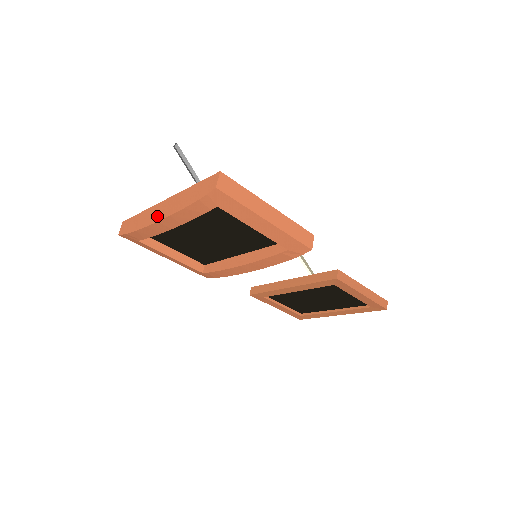
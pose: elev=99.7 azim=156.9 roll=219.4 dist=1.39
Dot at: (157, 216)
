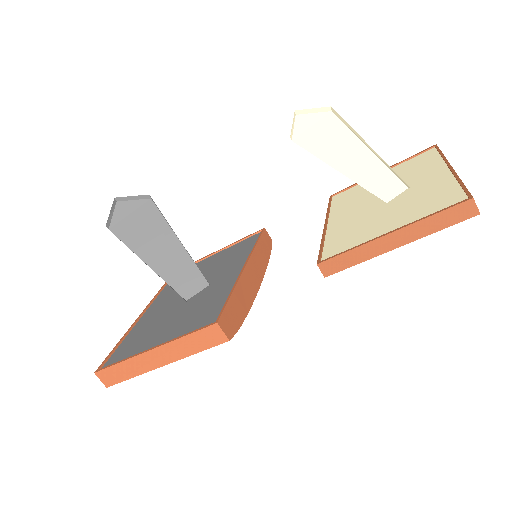
Dot at: occluded
